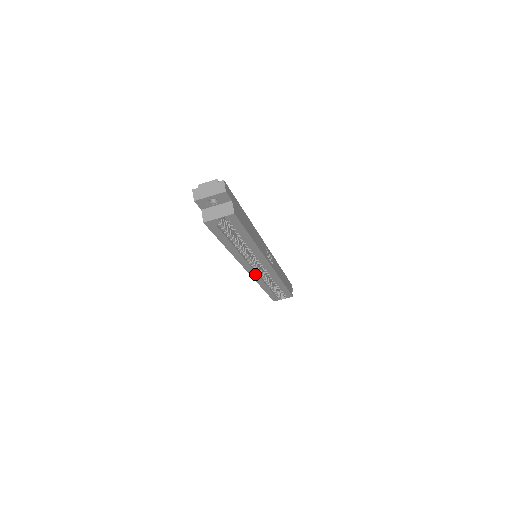
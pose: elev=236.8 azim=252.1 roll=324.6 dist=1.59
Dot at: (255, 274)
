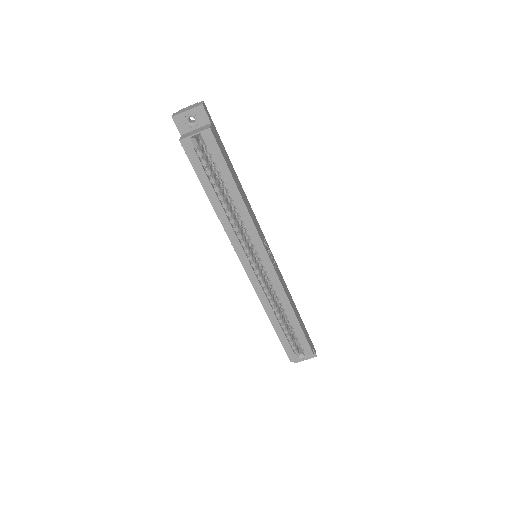
Dot at: (254, 278)
